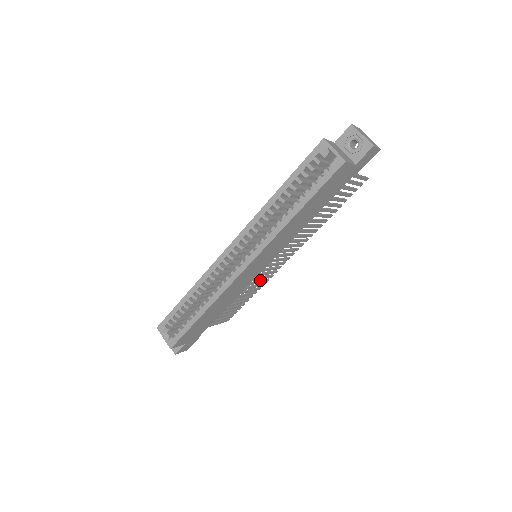
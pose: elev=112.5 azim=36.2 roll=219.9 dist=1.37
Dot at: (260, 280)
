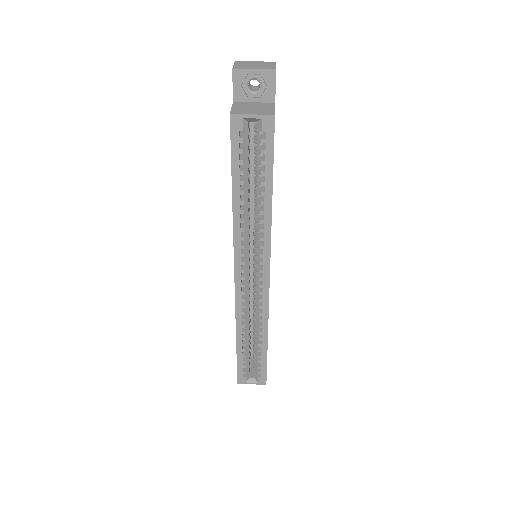
Dot at: occluded
